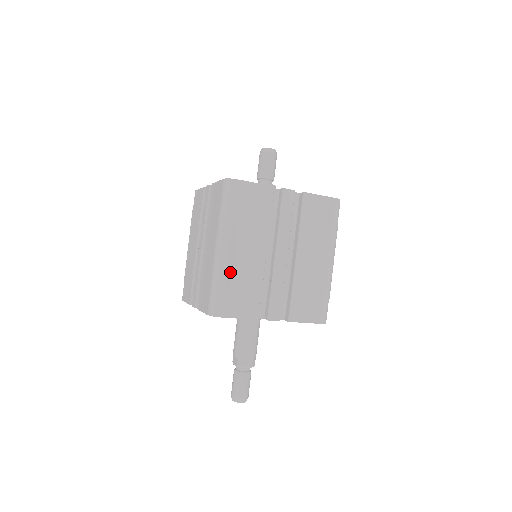
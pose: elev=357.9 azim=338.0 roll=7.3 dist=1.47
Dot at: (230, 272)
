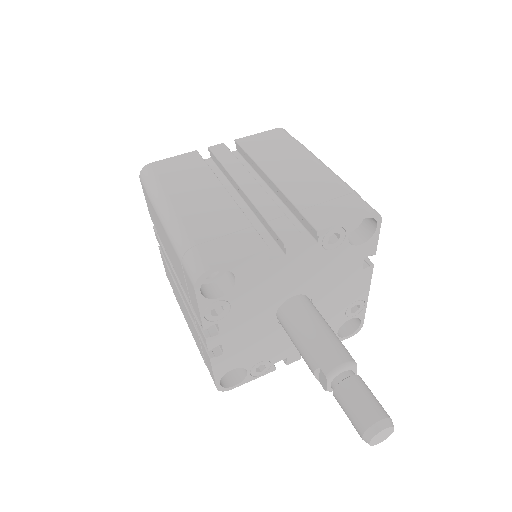
Dot at: (190, 225)
